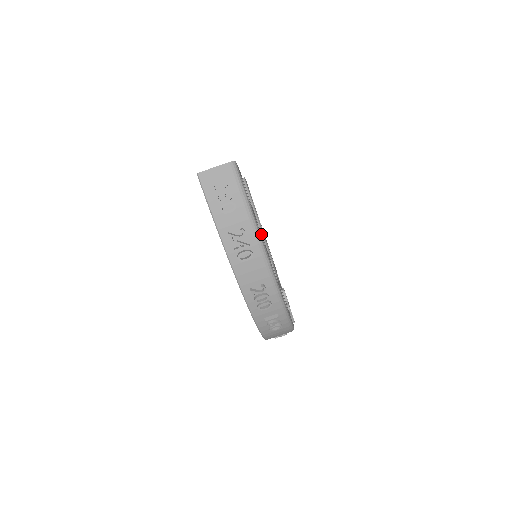
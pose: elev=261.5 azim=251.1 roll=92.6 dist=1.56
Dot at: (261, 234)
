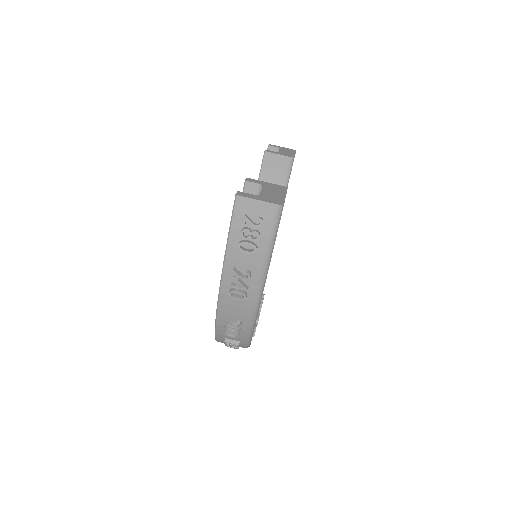
Dot at: occluded
